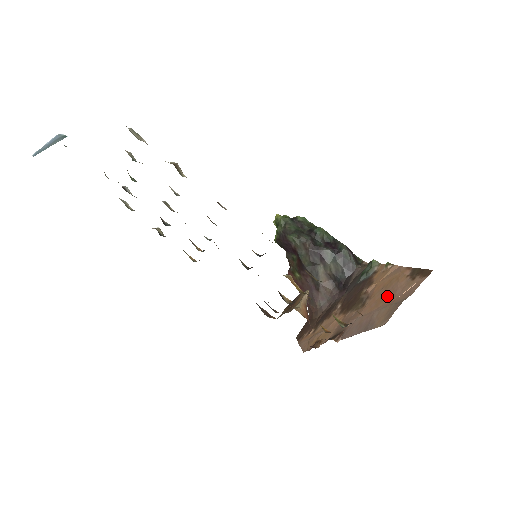
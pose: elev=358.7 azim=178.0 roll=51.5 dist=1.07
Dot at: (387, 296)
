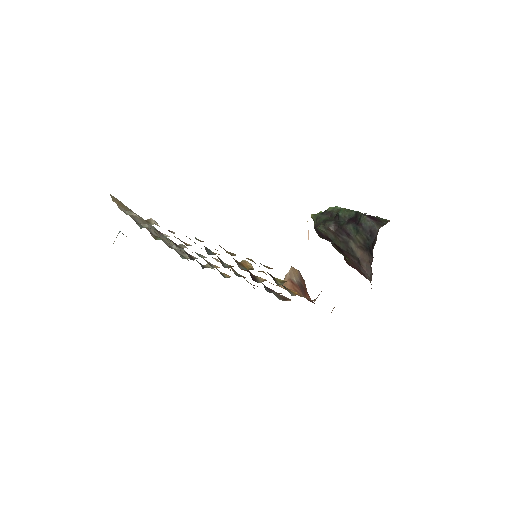
Dot at: occluded
